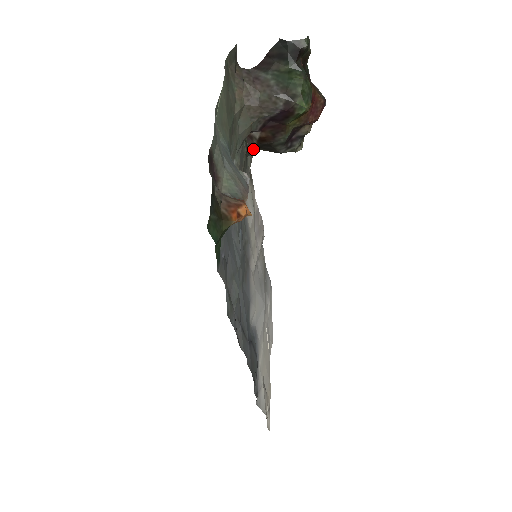
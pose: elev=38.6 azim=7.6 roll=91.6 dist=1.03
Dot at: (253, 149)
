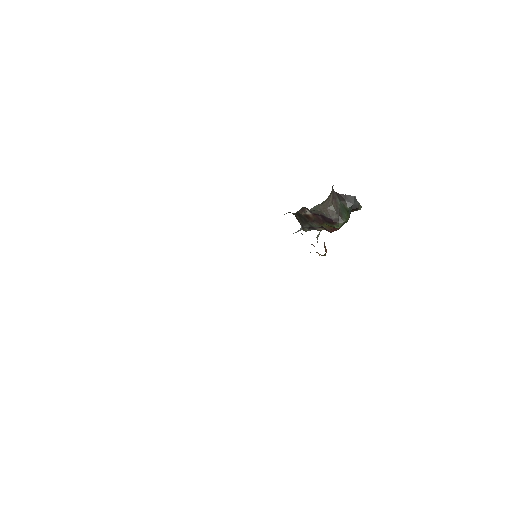
Dot at: (296, 213)
